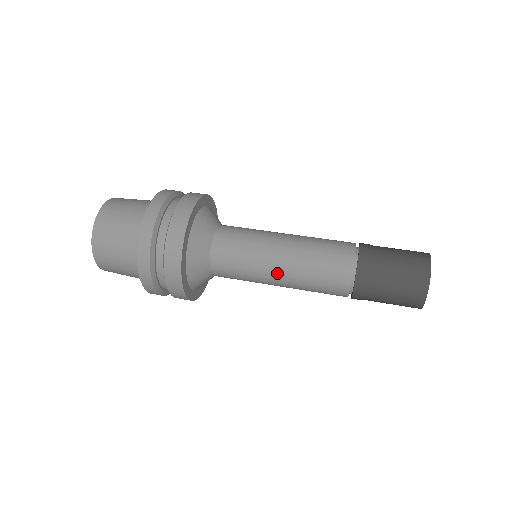
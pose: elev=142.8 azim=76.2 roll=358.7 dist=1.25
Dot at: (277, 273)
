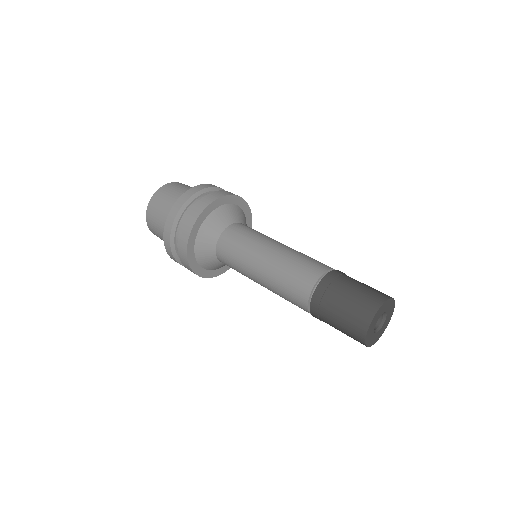
Dot at: (260, 284)
